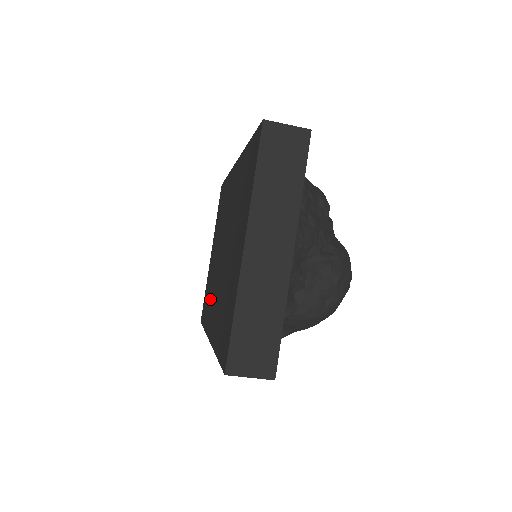
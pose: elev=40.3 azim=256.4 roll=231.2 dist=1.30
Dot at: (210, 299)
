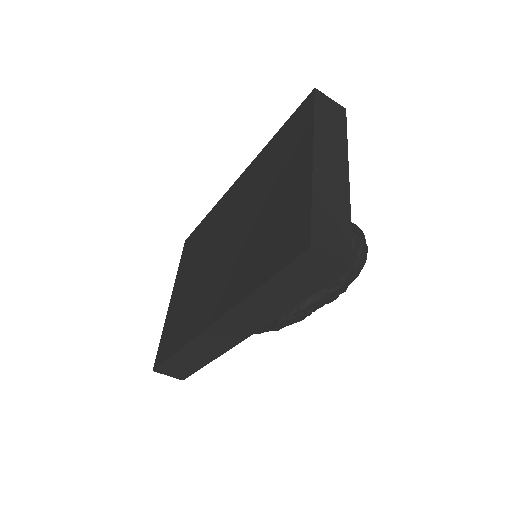
Dot at: (194, 309)
